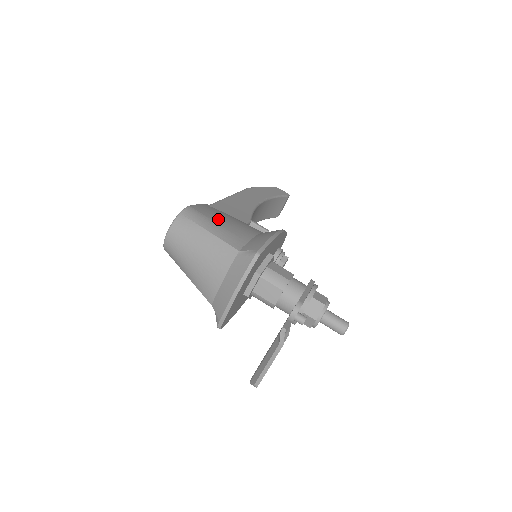
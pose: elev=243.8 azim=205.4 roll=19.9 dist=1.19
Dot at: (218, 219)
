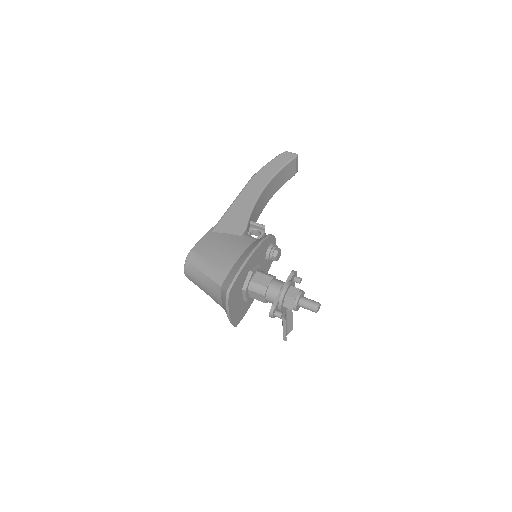
Dot at: (211, 255)
